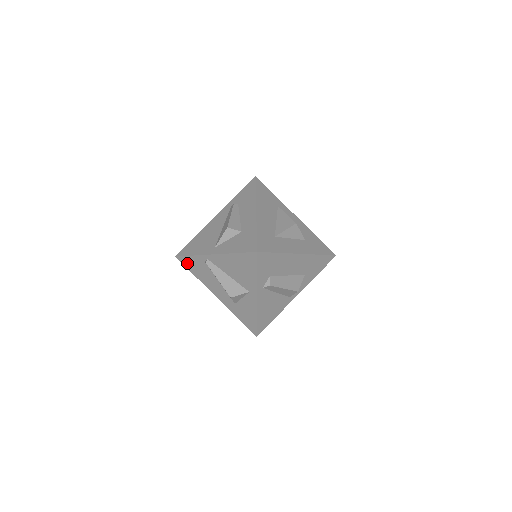
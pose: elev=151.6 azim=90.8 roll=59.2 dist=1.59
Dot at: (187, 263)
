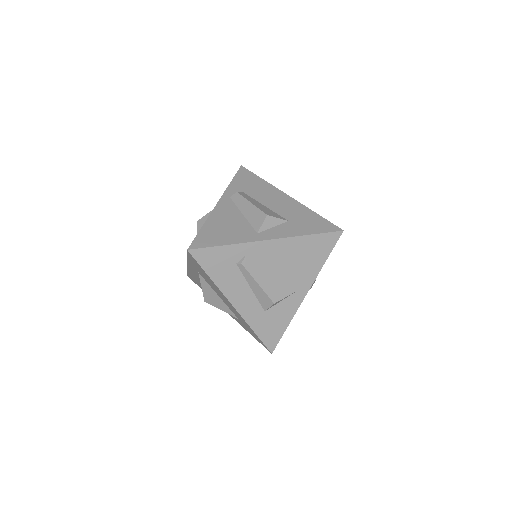
Dot at: occluded
